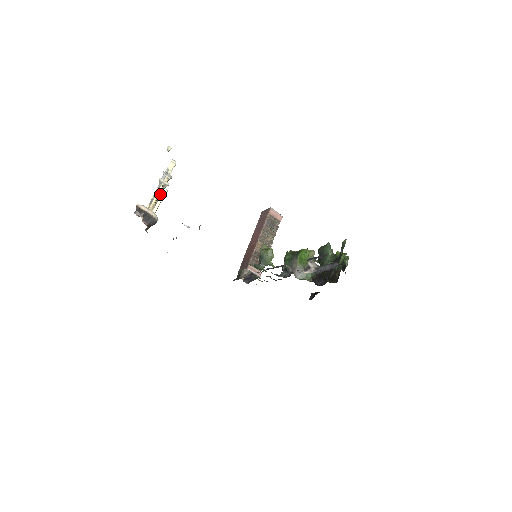
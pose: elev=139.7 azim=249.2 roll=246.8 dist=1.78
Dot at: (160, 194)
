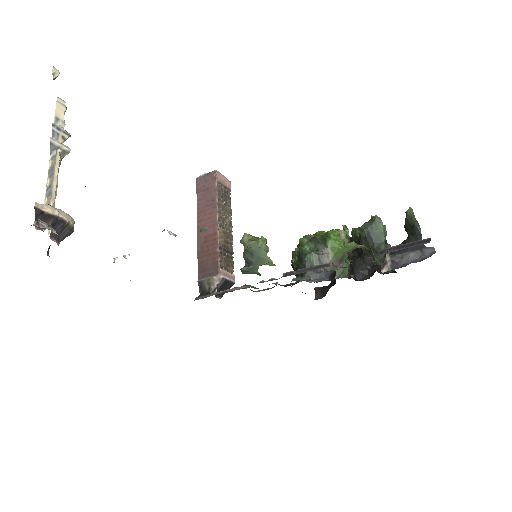
Dot at: (57, 173)
